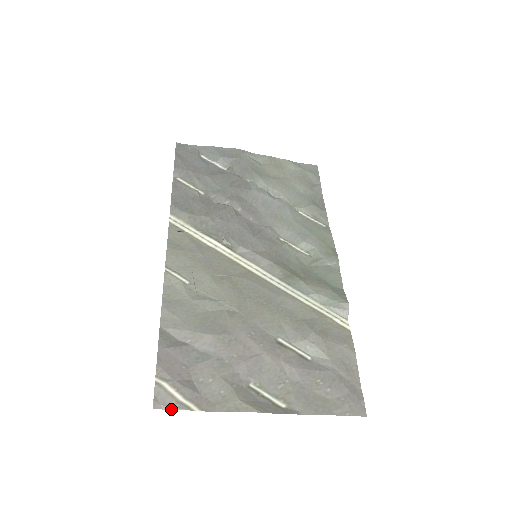
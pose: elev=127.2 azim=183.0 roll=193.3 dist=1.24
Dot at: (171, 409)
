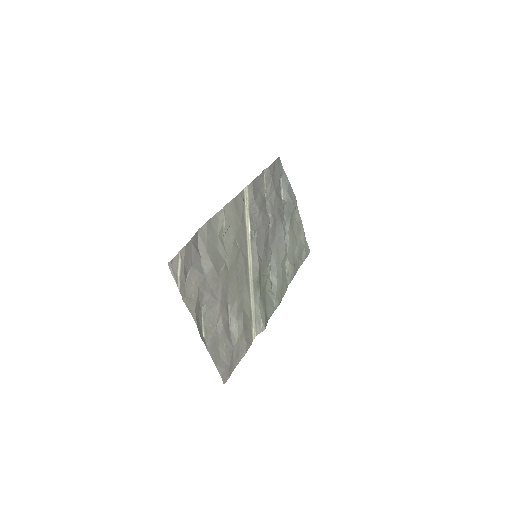
Dot at: (172, 274)
